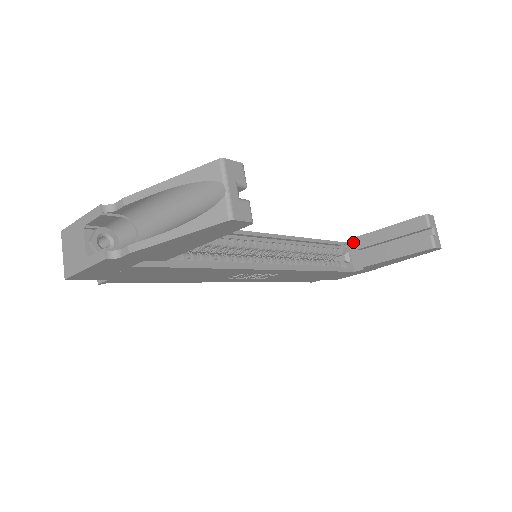
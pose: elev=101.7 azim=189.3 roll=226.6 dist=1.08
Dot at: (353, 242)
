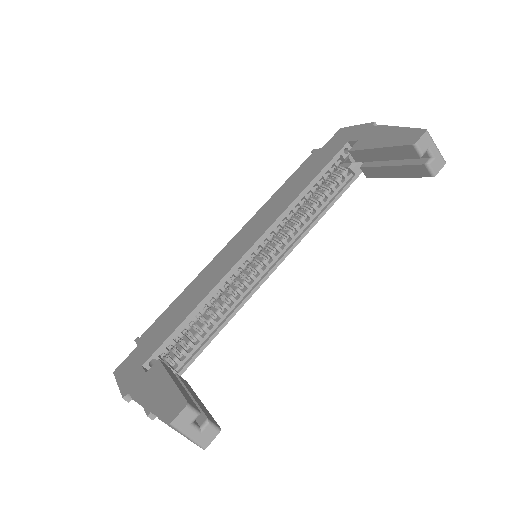
Dot at: (352, 142)
